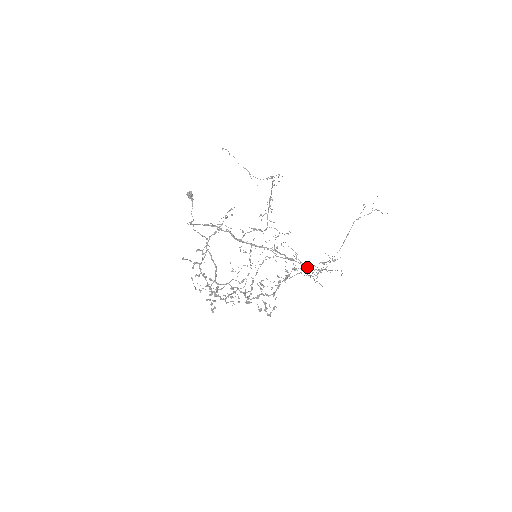
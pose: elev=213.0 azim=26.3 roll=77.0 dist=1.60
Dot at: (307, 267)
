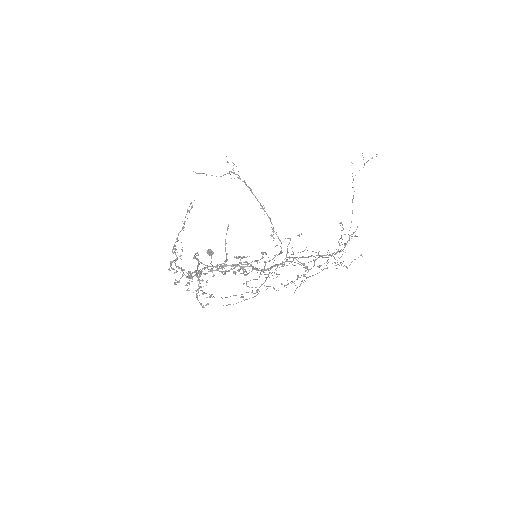
Dot at: occluded
